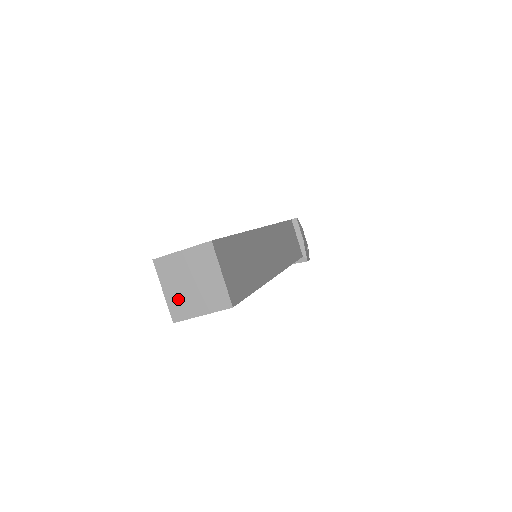
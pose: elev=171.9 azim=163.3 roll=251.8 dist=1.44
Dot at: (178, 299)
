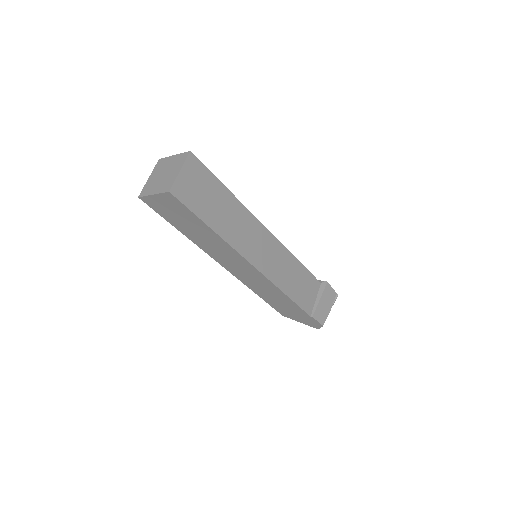
Dot at: (163, 185)
